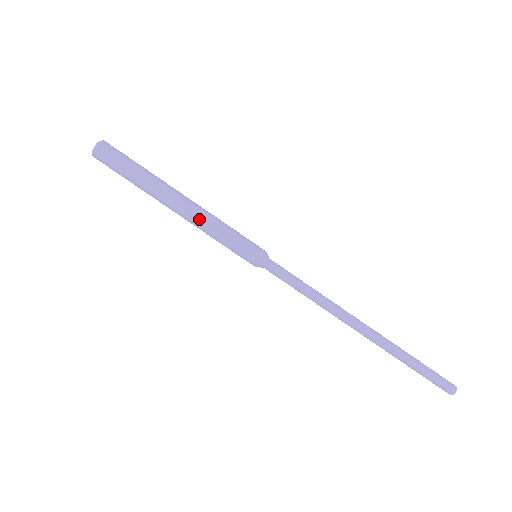
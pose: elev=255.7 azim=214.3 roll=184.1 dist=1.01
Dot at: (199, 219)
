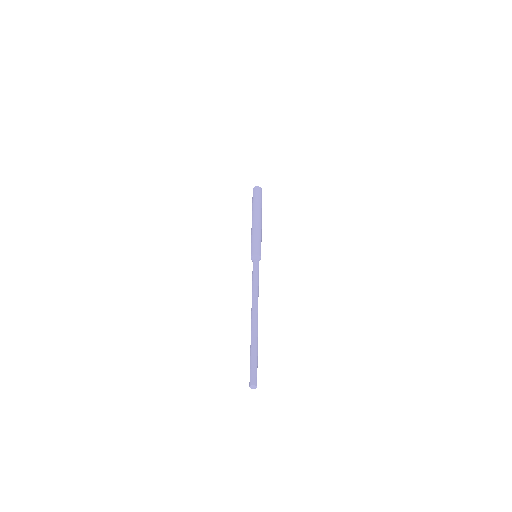
Dot at: (257, 226)
